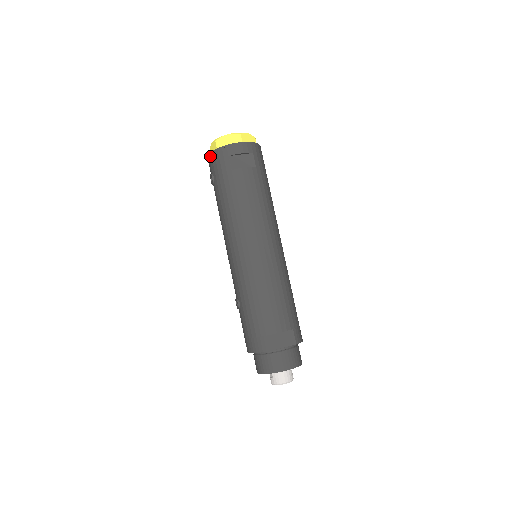
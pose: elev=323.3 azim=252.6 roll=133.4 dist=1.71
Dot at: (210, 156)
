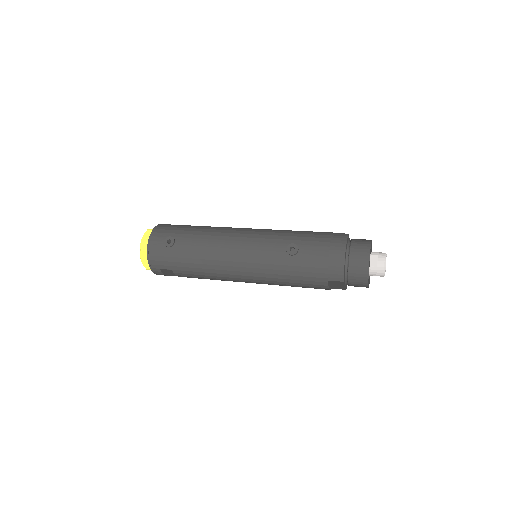
Dot at: (153, 234)
